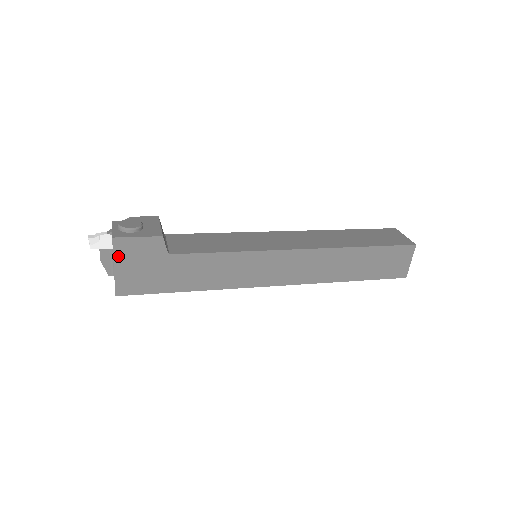
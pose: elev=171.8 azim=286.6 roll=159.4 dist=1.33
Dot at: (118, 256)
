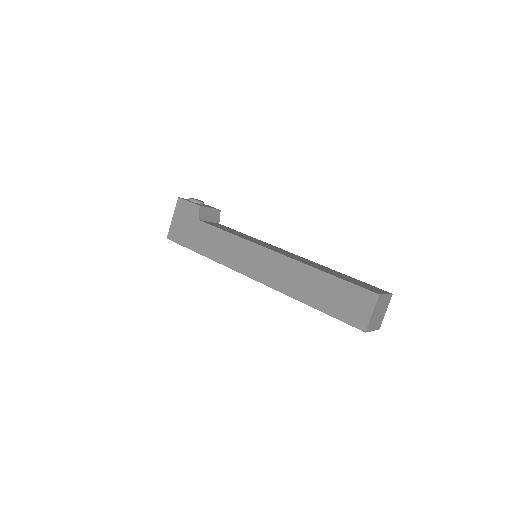
Dot at: (177, 211)
